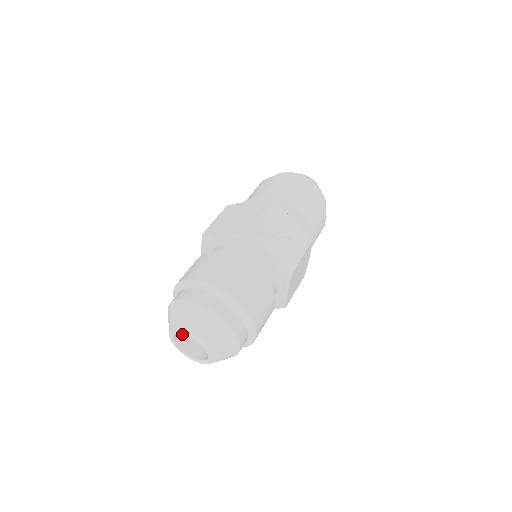
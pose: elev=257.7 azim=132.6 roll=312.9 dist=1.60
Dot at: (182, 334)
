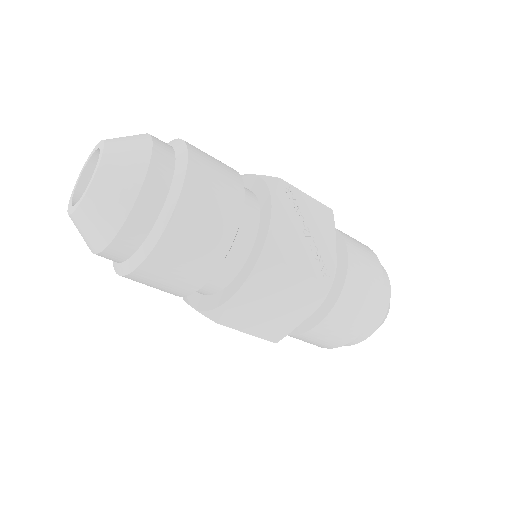
Dot at: occluded
